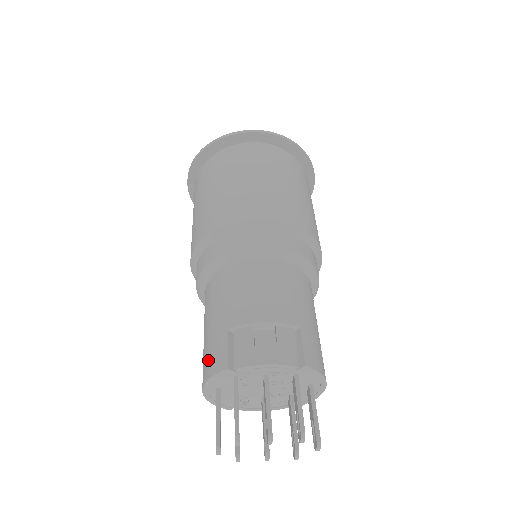
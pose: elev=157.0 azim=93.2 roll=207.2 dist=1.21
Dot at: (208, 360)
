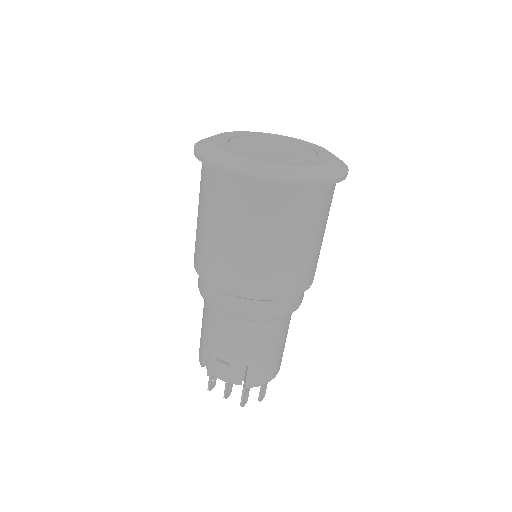
Dot at: occluded
